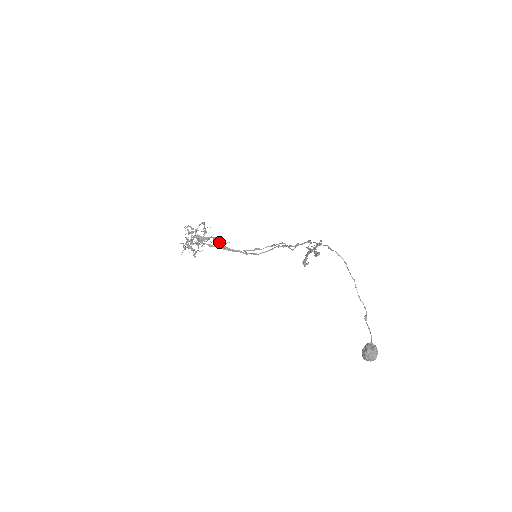
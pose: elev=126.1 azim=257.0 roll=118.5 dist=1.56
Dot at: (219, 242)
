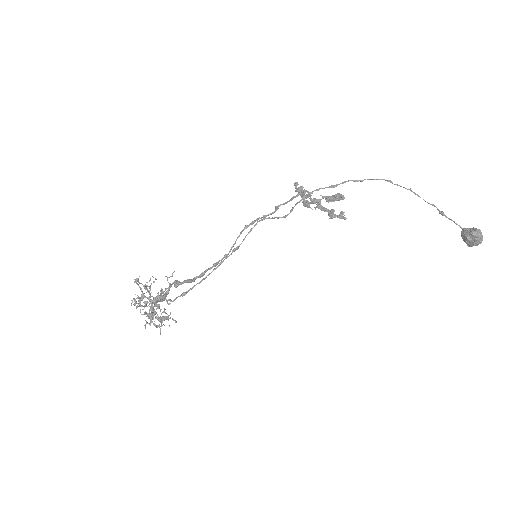
Dot at: (183, 281)
